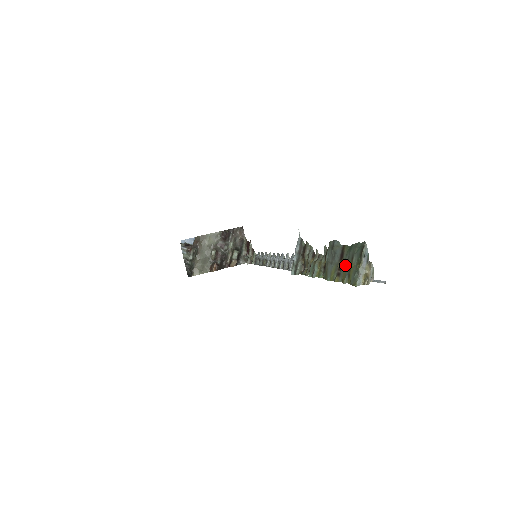
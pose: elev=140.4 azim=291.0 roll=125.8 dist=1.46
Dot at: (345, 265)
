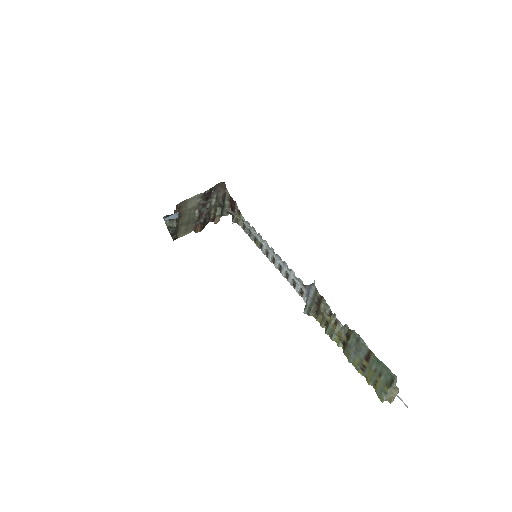
Dot at: (371, 371)
